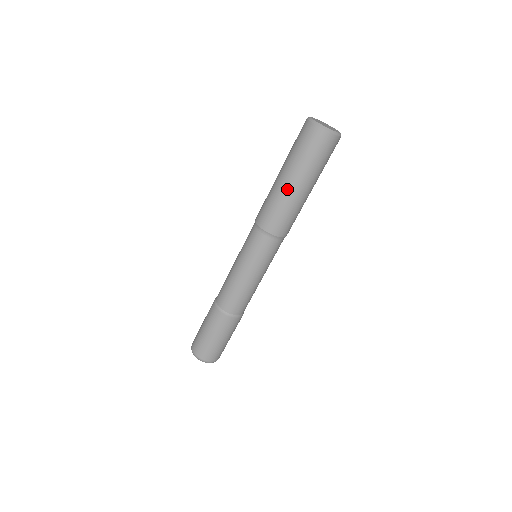
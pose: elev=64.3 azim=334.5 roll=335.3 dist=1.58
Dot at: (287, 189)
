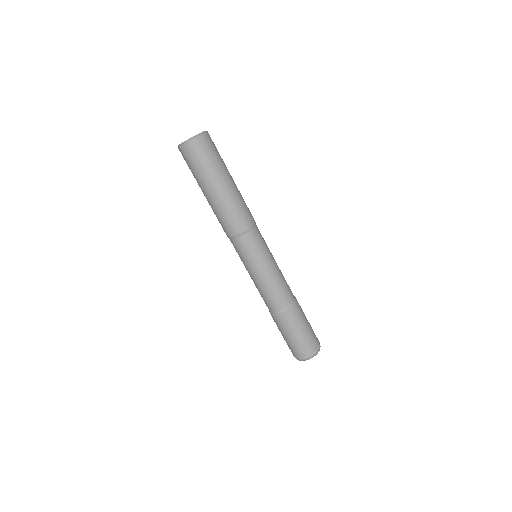
Dot at: (211, 199)
